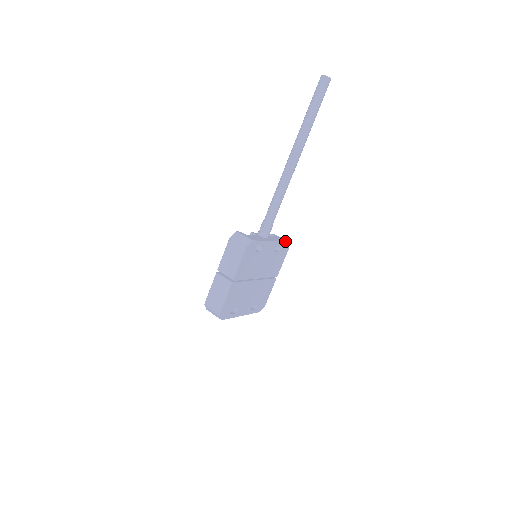
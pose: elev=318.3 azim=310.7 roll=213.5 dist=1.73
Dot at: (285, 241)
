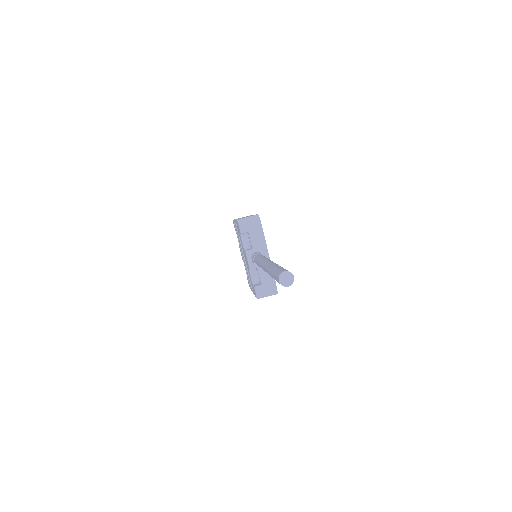
Dot at: (262, 228)
